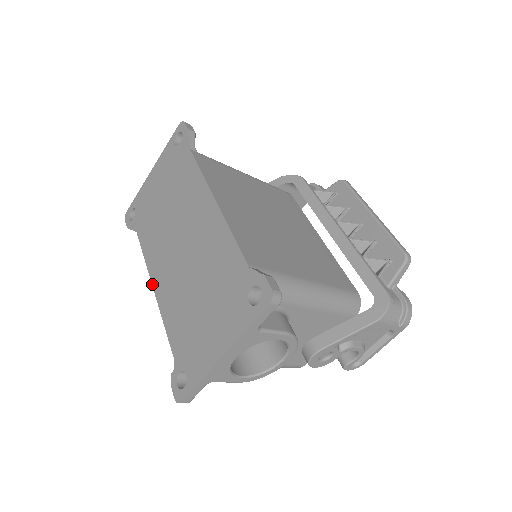
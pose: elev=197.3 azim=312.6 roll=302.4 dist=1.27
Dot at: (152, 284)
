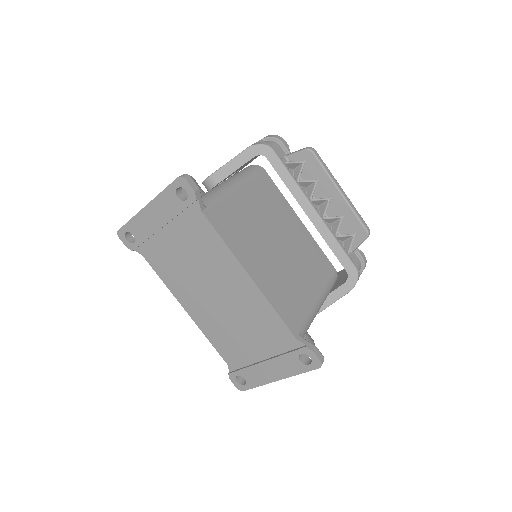
Dot at: (184, 308)
